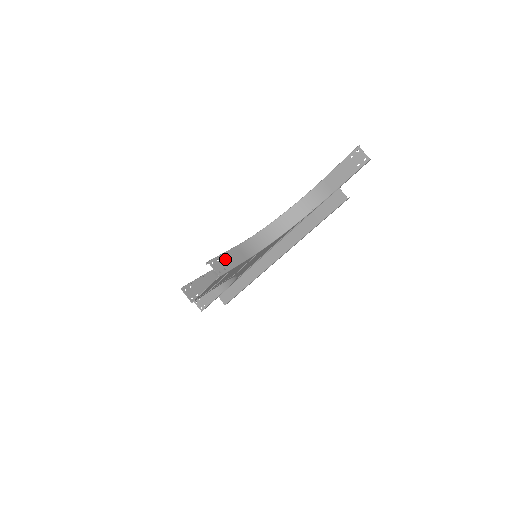
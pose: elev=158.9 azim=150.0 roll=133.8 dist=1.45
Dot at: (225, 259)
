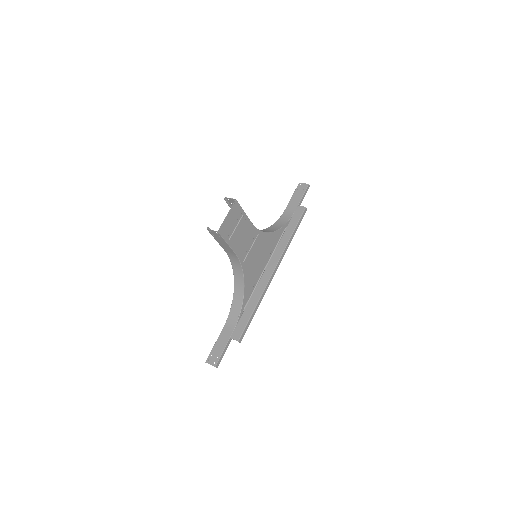
Dot at: occluded
